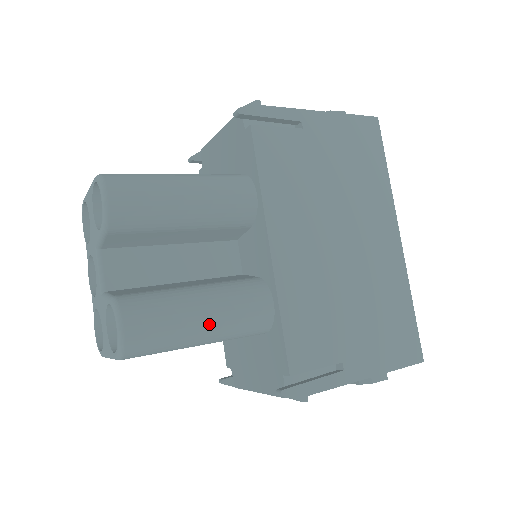
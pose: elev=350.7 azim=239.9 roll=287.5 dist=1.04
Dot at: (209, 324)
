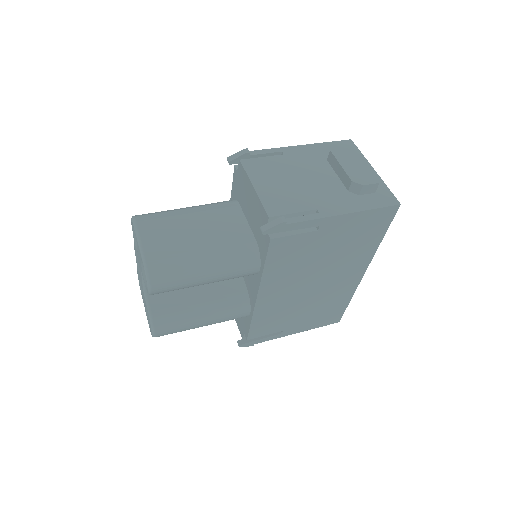
Dot at: (206, 325)
